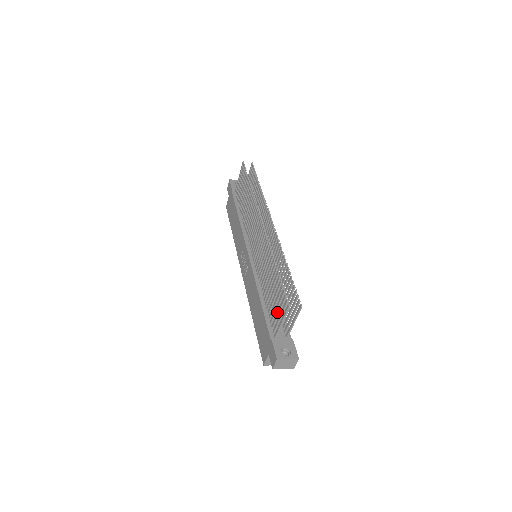
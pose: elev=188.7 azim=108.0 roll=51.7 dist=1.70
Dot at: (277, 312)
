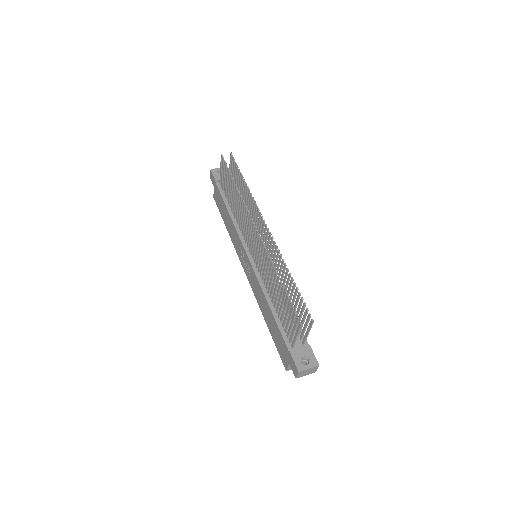
Dot at: (290, 325)
